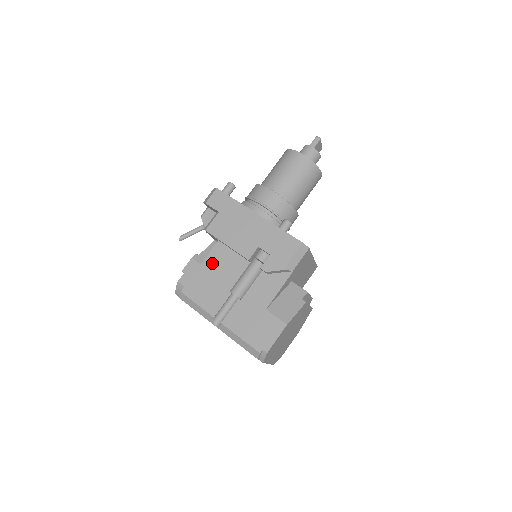
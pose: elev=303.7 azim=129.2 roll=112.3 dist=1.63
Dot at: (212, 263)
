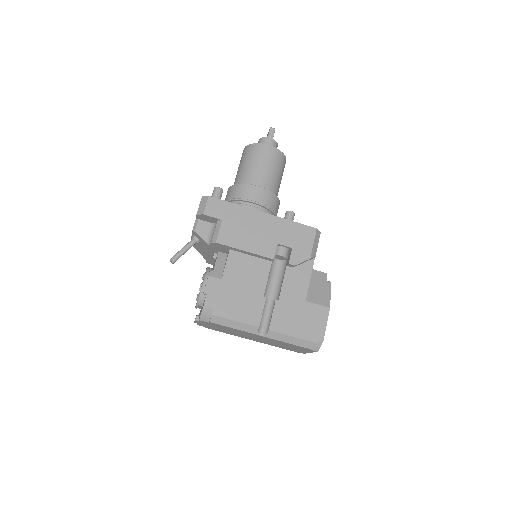
Dot at: (233, 274)
